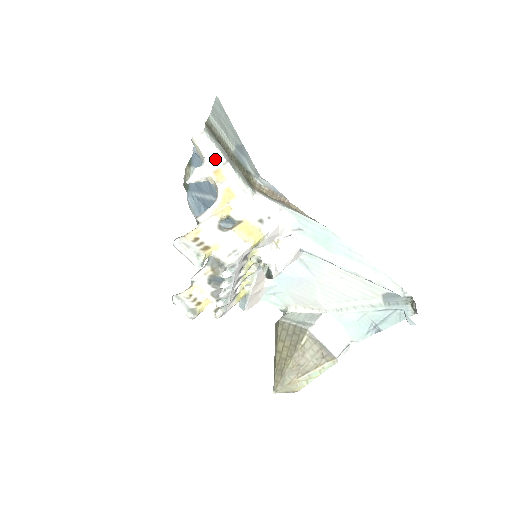
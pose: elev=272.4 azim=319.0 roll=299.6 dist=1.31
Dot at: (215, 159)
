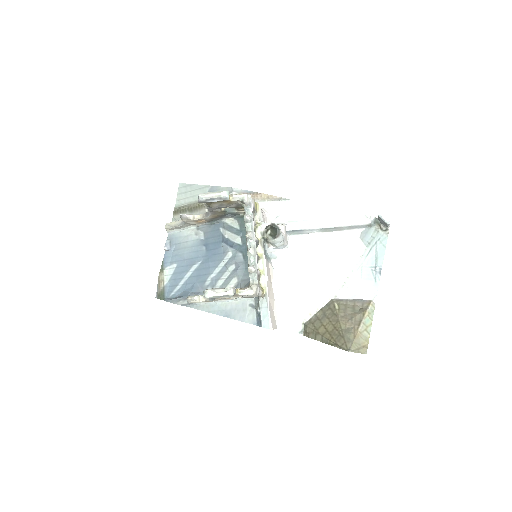
Dot at: occluded
